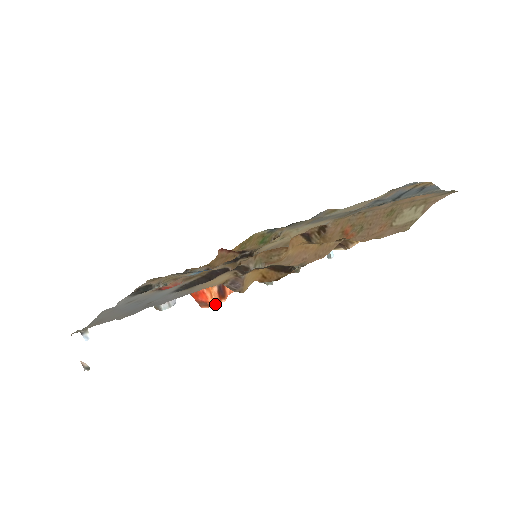
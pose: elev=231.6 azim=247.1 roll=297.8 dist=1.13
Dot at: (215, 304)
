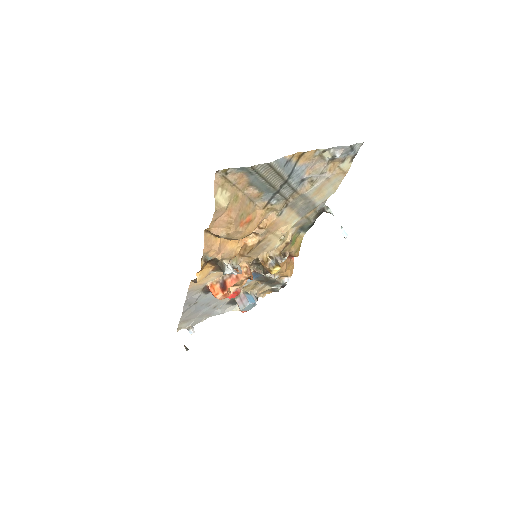
Dot at: (220, 296)
